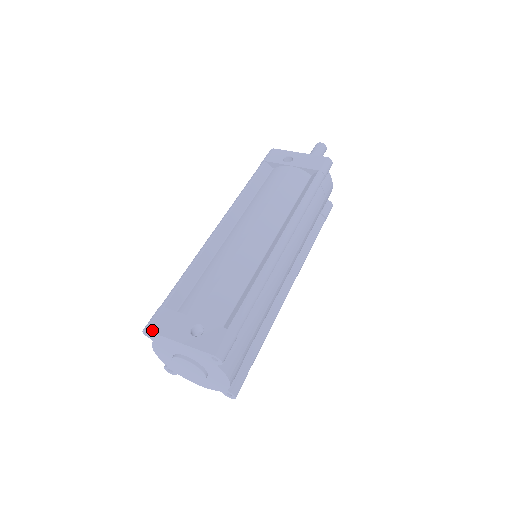
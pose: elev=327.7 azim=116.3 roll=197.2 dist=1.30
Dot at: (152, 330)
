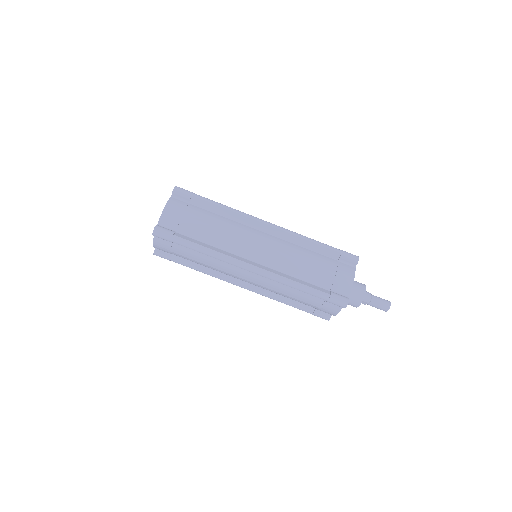
Dot at: occluded
